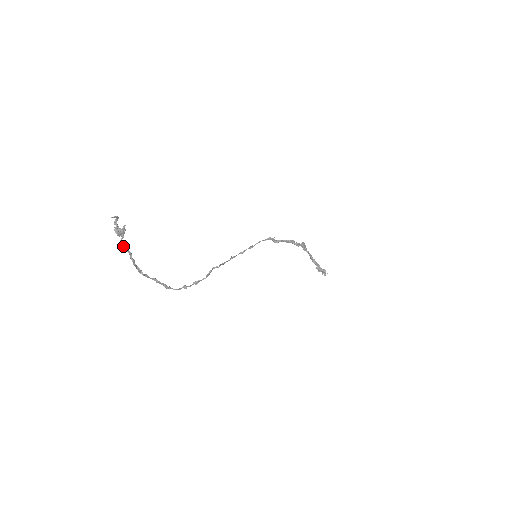
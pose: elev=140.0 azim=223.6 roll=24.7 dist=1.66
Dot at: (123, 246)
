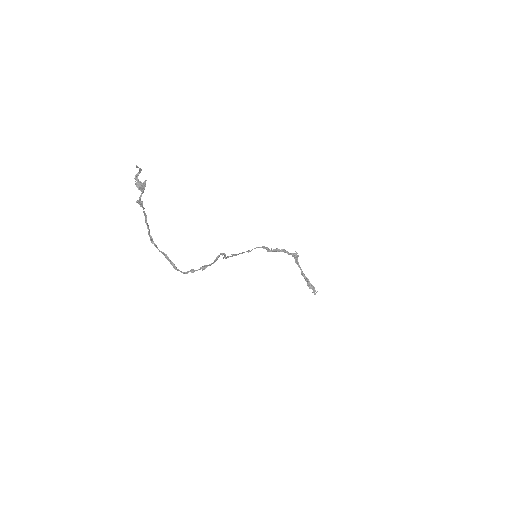
Dot at: (142, 202)
